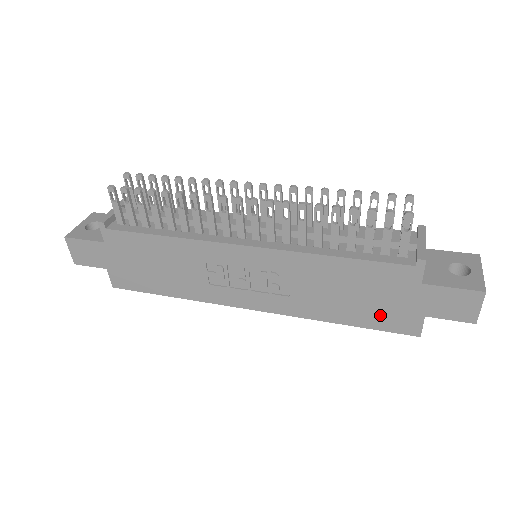
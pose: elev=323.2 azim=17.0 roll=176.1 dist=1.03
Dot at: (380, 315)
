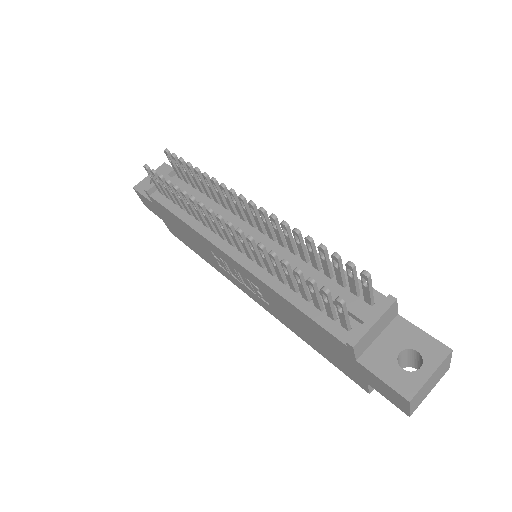
Dot at: (334, 359)
